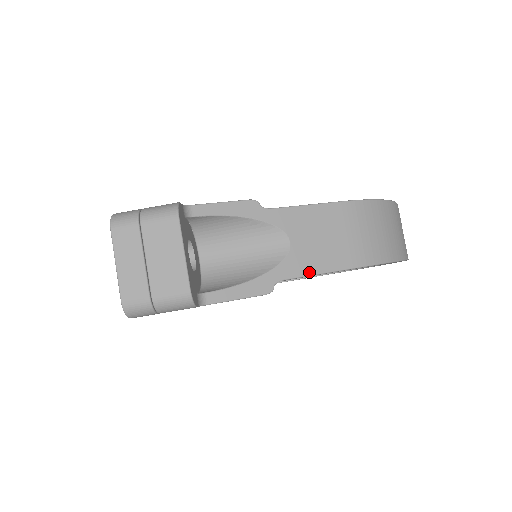
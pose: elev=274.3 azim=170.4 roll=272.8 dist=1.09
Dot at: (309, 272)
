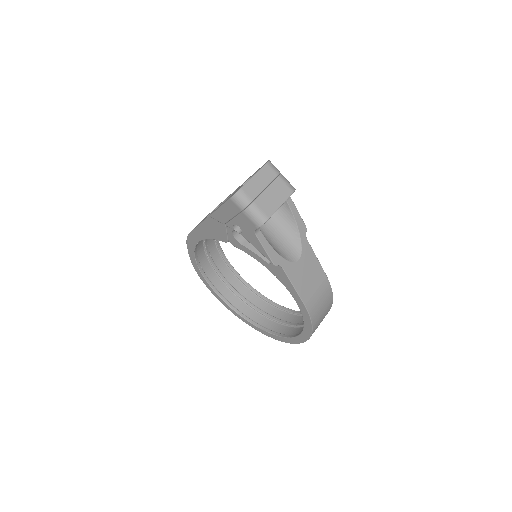
Dot at: (292, 280)
